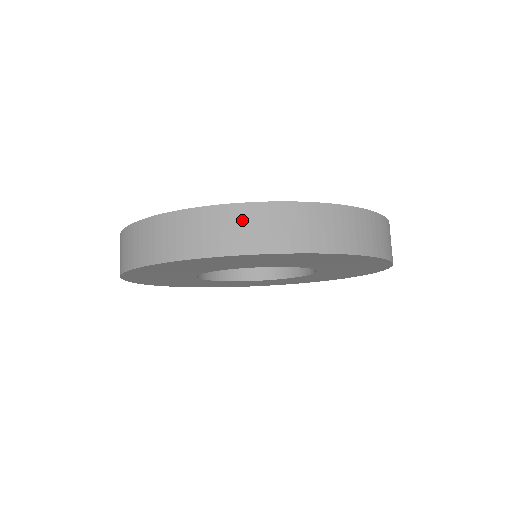
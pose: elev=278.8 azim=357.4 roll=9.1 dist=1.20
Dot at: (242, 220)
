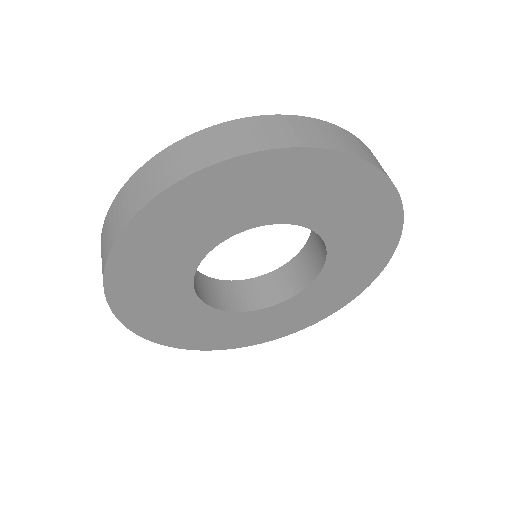
Dot at: (283, 125)
